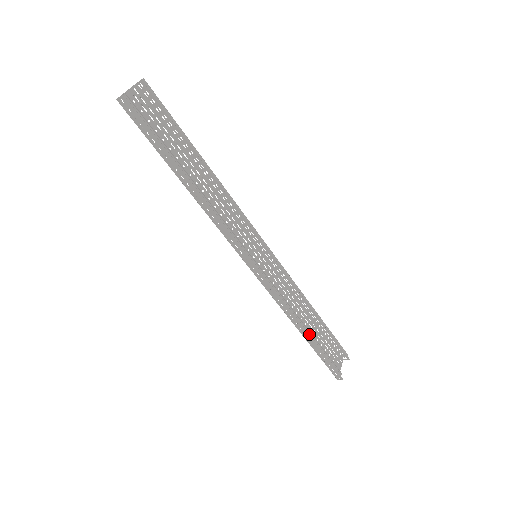
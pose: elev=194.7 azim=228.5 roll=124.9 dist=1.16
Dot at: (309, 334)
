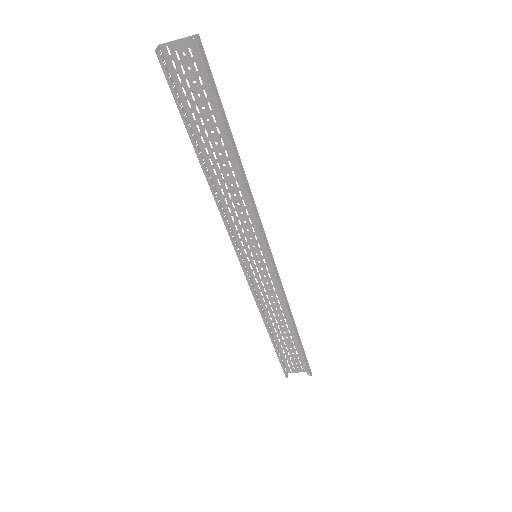
Dot at: (270, 335)
